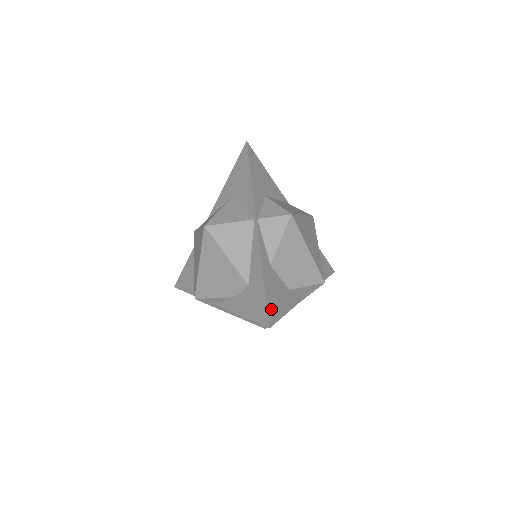
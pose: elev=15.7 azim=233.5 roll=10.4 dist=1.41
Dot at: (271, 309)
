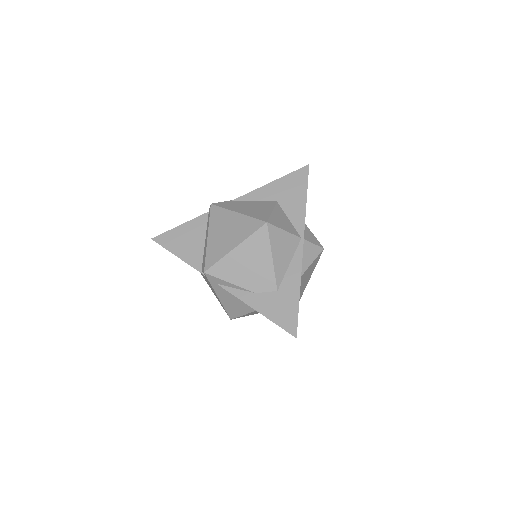
Dot at: (296, 321)
